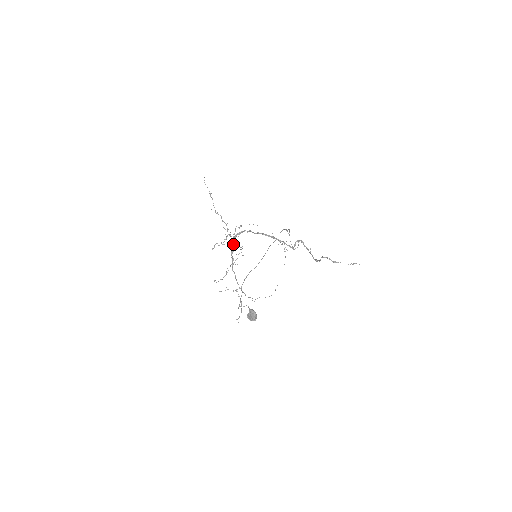
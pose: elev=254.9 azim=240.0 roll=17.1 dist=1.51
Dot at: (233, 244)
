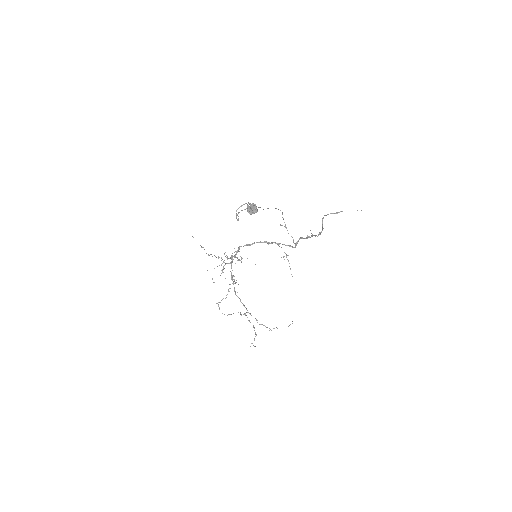
Dot at: occluded
